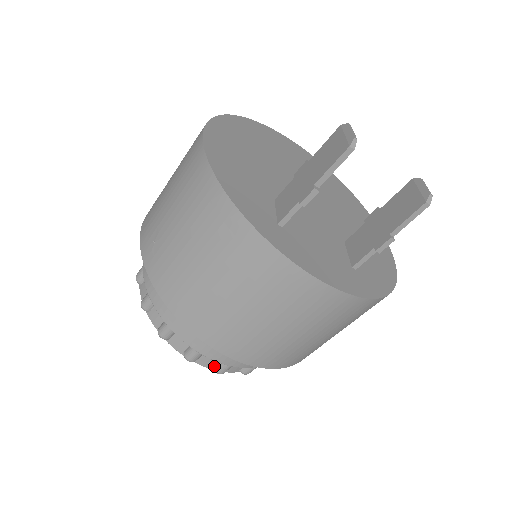
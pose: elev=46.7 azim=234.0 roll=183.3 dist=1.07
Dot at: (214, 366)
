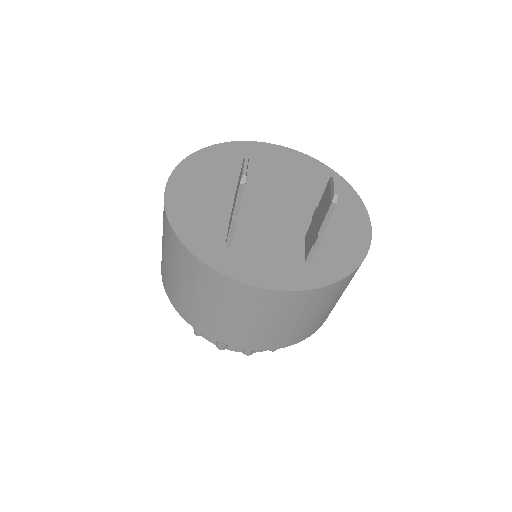
Dot at: (242, 350)
